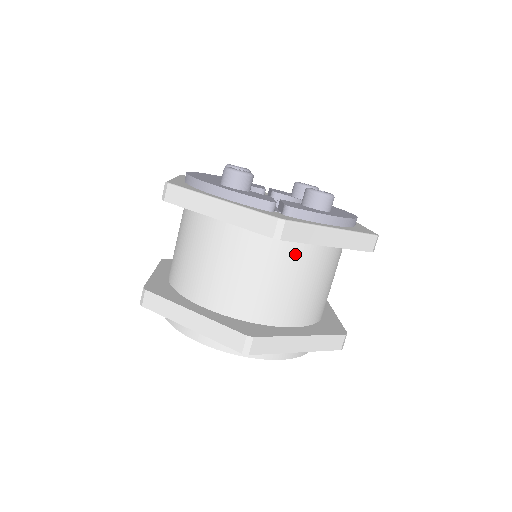
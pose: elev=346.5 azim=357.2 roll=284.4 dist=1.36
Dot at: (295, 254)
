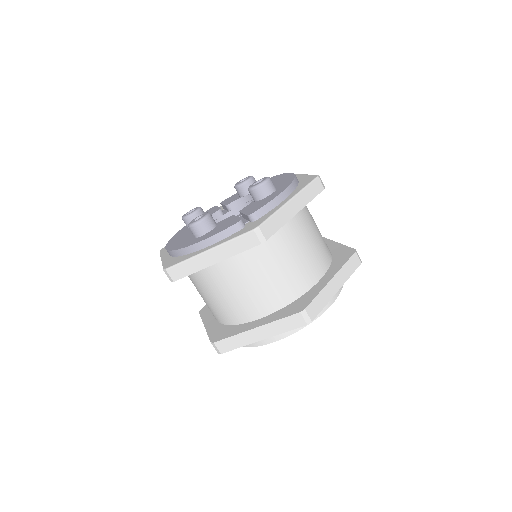
Dot at: (281, 237)
